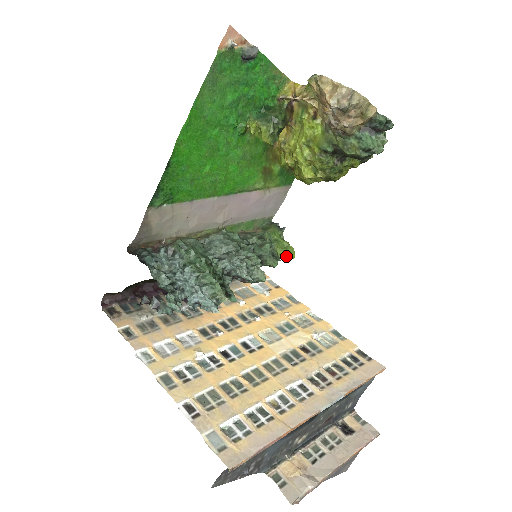
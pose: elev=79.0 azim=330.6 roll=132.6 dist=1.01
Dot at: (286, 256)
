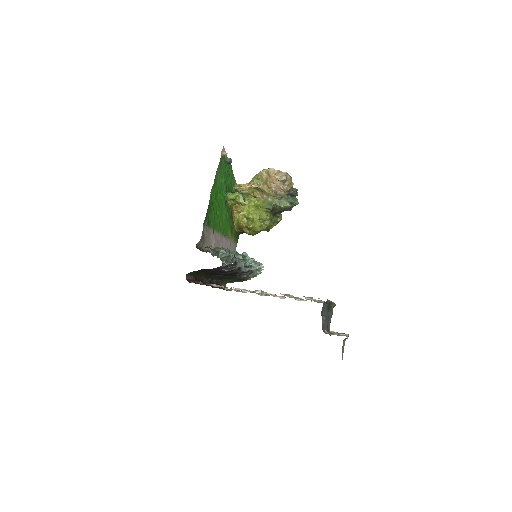
Dot at: occluded
